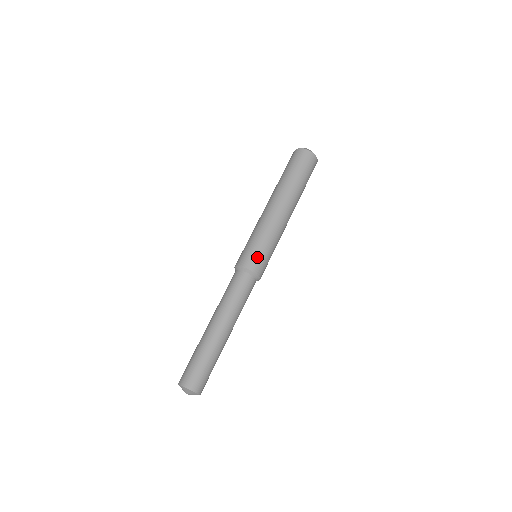
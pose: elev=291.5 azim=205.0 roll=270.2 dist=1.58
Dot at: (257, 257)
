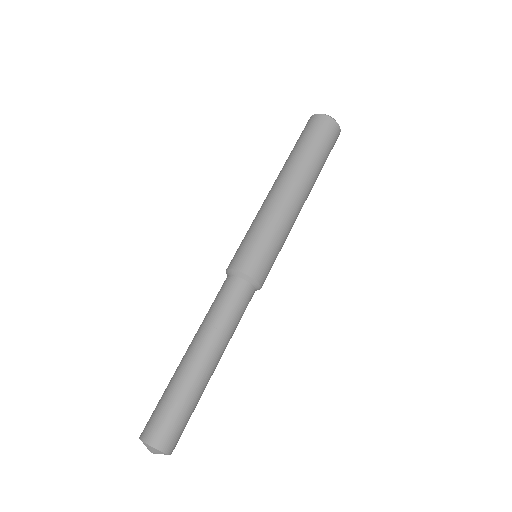
Dot at: (258, 257)
